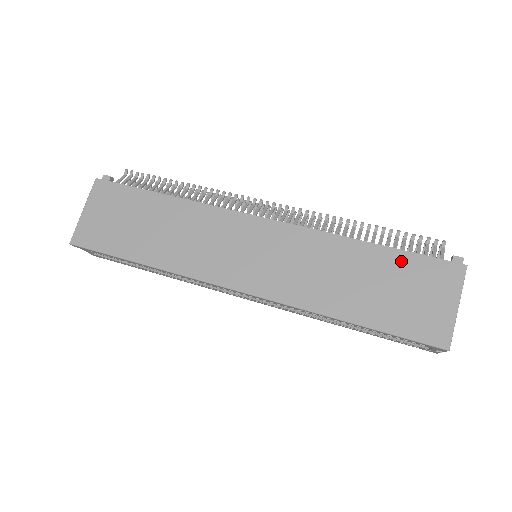
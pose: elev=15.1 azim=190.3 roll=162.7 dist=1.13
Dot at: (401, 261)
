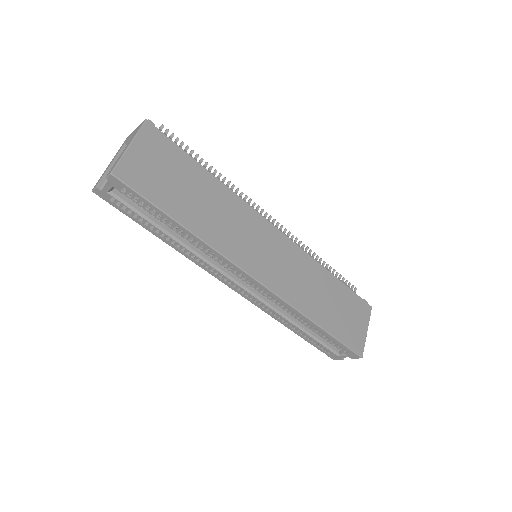
Dot at: (346, 293)
